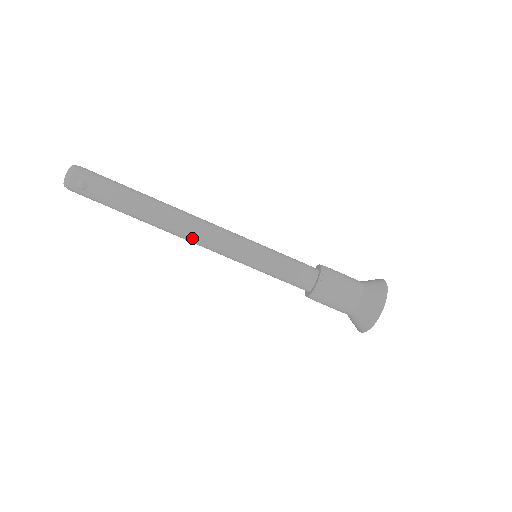
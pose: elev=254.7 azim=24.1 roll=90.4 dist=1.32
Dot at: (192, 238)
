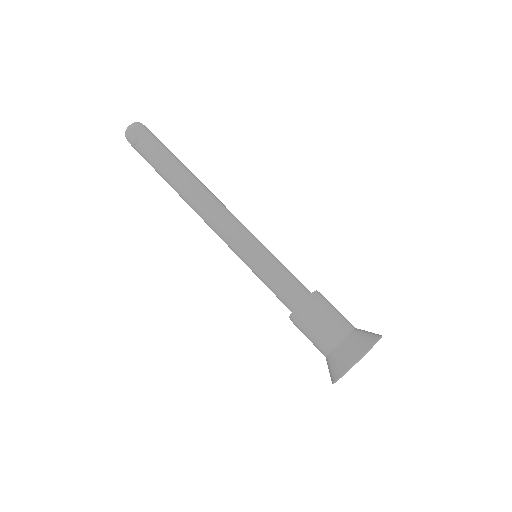
Dot at: (202, 216)
